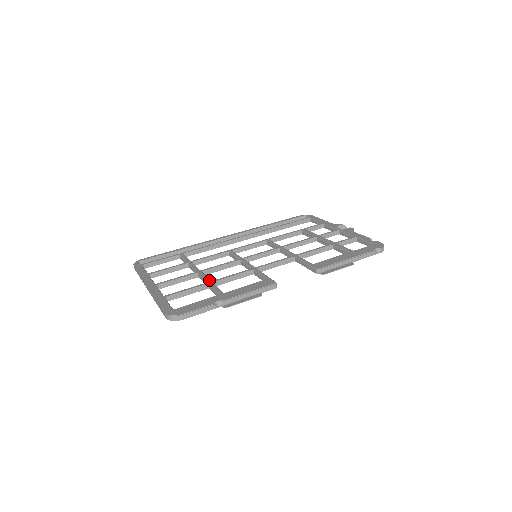
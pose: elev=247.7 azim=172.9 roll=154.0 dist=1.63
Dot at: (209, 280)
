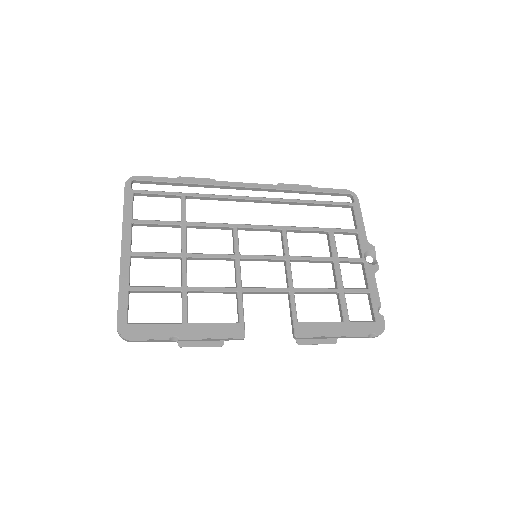
Dot at: (185, 284)
